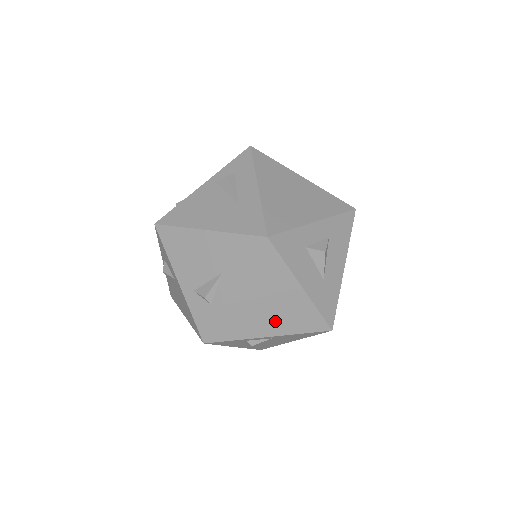
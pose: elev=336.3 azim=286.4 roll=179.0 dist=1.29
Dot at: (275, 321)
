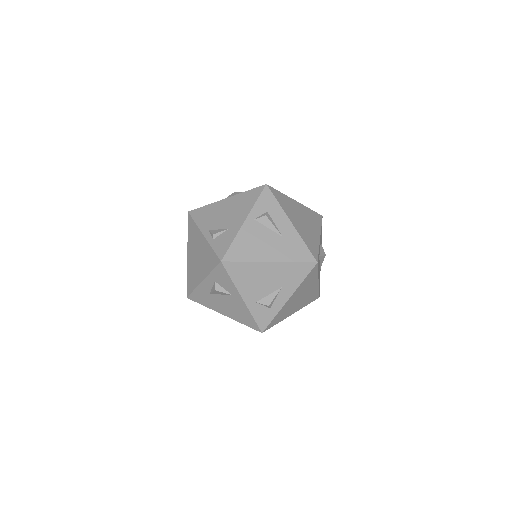
Dot at: (299, 304)
